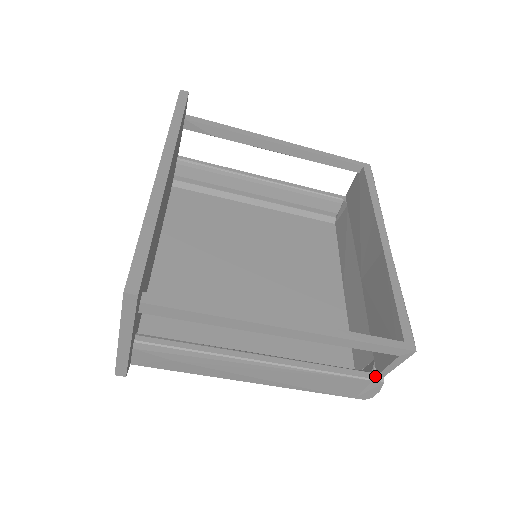
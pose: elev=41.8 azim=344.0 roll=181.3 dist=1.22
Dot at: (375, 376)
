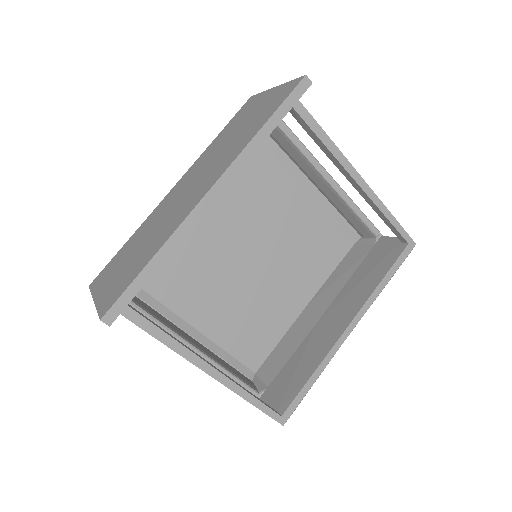
Dot at: (258, 397)
